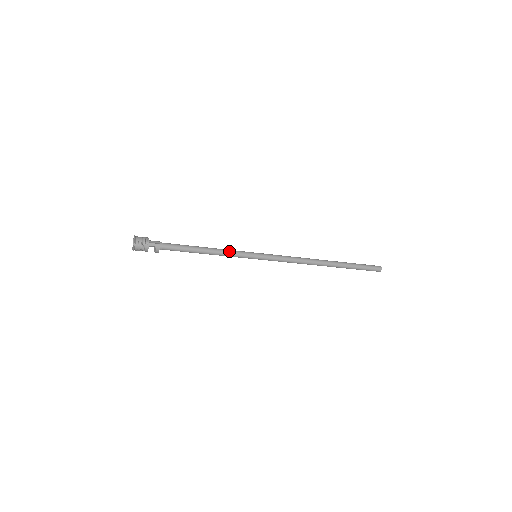
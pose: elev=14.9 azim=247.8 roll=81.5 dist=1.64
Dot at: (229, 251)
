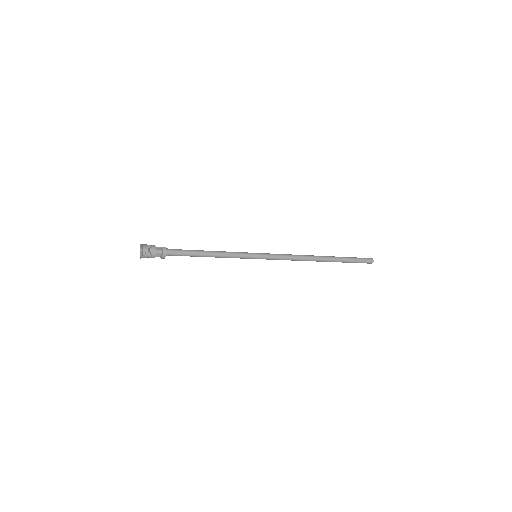
Dot at: (230, 252)
